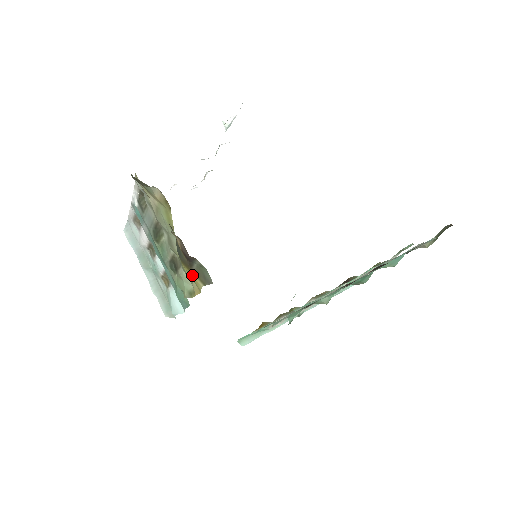
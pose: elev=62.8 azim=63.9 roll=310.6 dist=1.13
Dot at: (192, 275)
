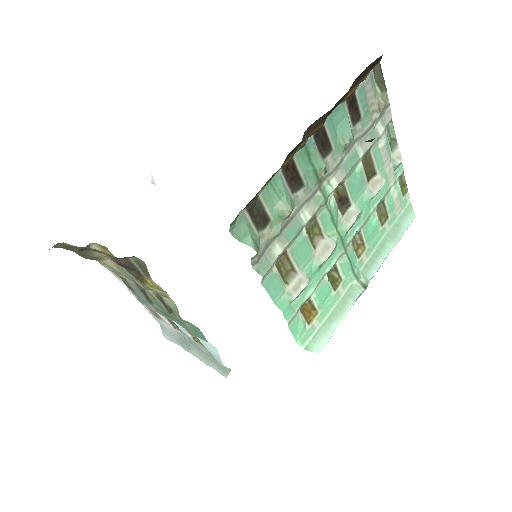
Dot at: (151, 283)
